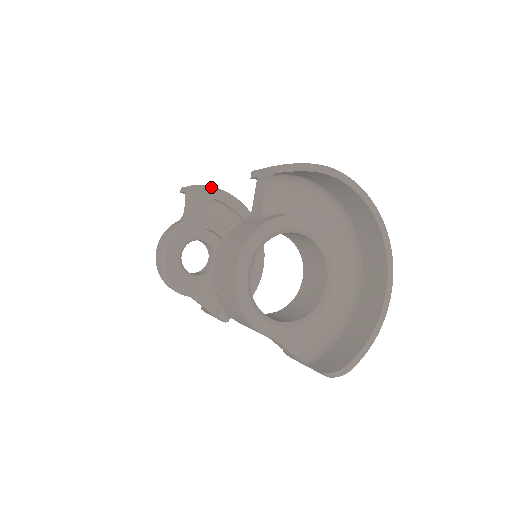
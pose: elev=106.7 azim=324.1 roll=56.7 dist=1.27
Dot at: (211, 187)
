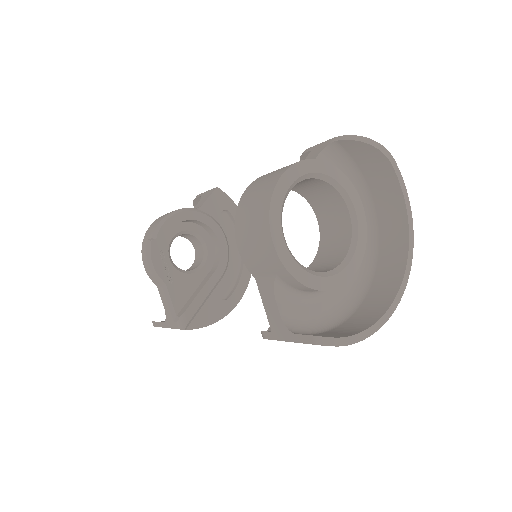
Dot at: (230, 199)
